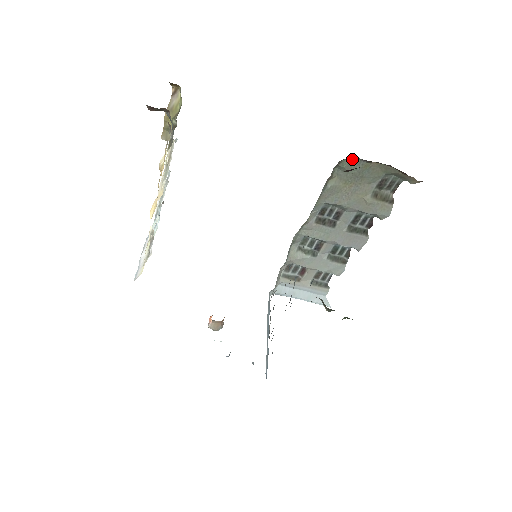
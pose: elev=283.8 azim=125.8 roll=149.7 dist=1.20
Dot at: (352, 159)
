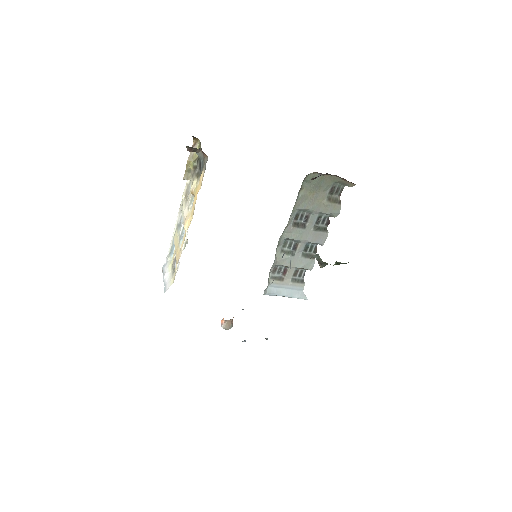
Dot at: (313, 174)
